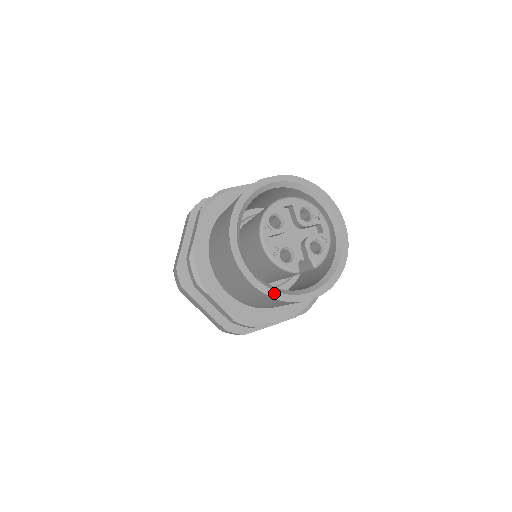
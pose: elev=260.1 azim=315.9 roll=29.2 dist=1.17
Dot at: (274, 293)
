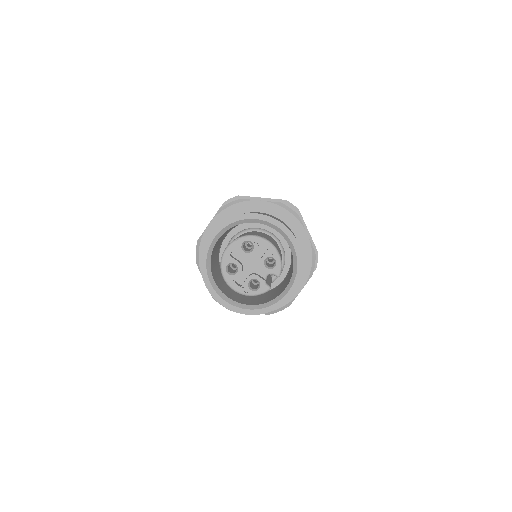
Dot at: (266, 309)
